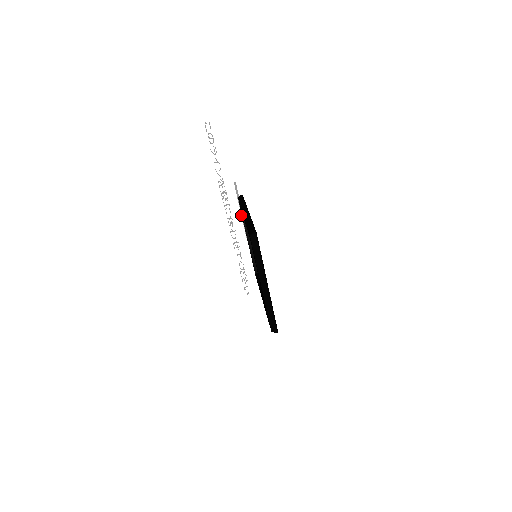
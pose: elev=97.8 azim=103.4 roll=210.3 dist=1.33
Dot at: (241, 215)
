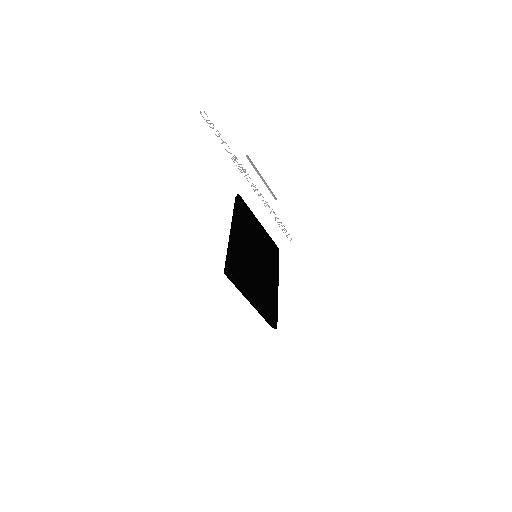
Dot at: occluded
